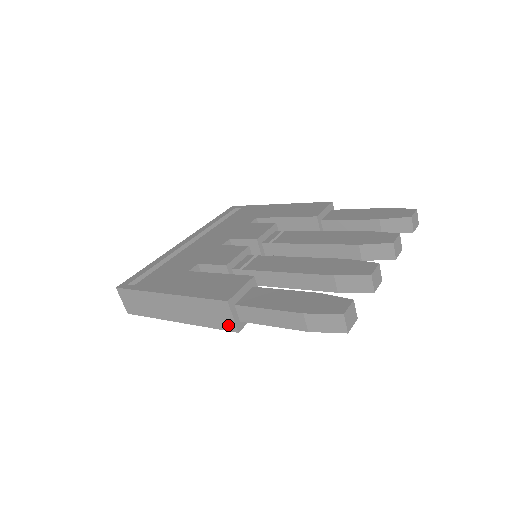
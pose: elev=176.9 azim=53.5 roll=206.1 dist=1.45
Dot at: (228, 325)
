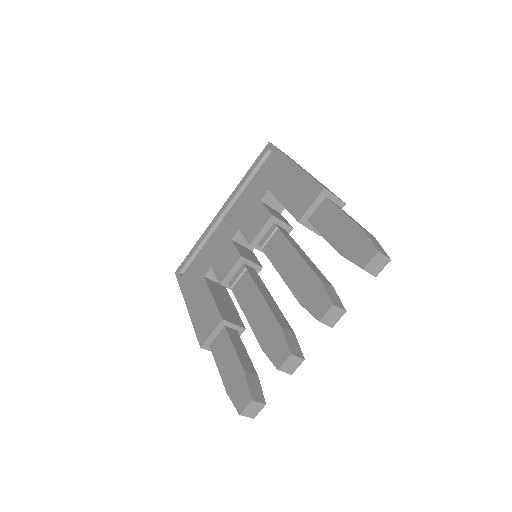
Dot at: occluded
